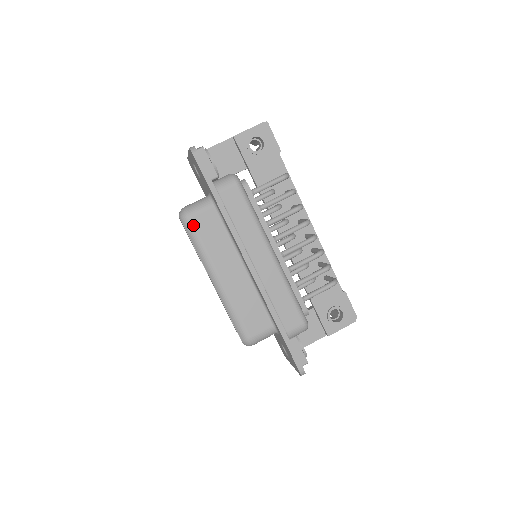
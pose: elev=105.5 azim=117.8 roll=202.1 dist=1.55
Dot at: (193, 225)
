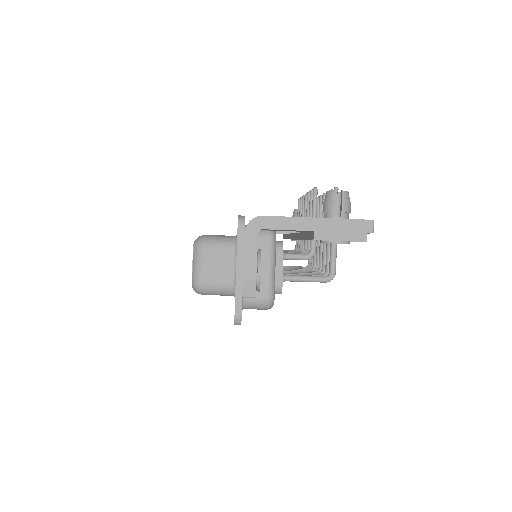
Dot at: occluded
